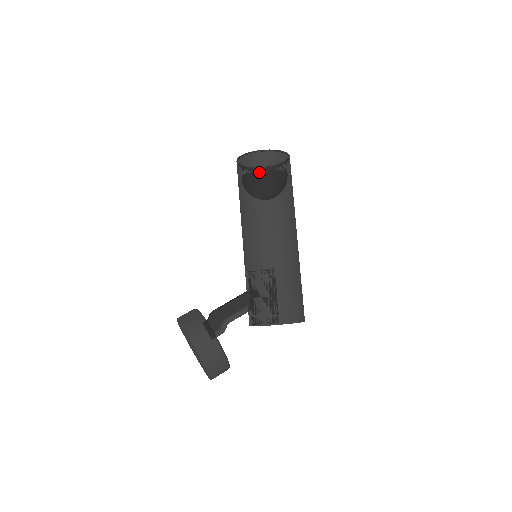
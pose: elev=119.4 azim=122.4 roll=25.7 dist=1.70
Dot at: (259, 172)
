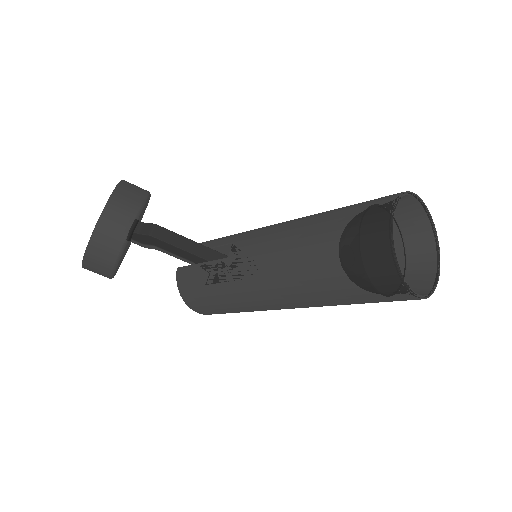
Dot at: (360, 280)
